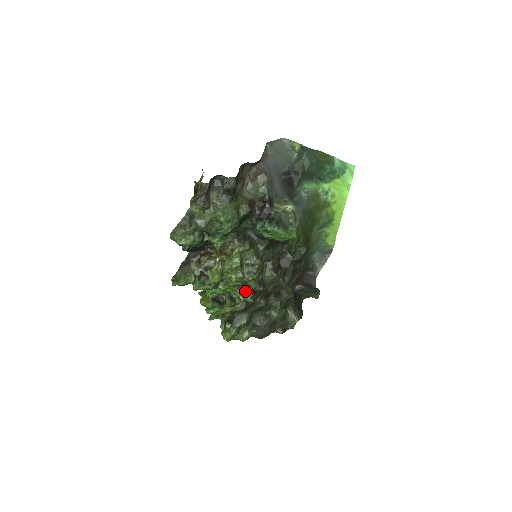
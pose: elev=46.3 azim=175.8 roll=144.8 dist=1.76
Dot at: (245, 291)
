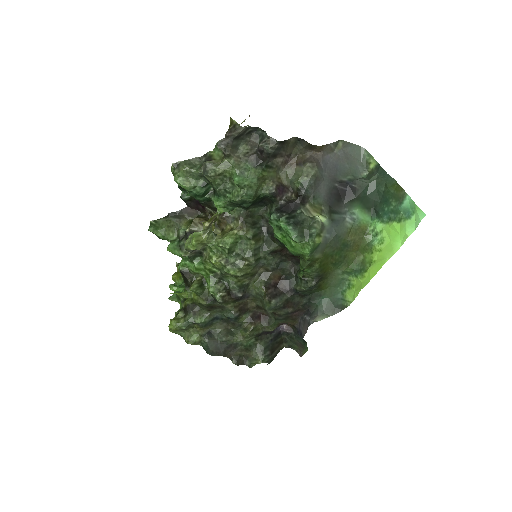
Dot at: (220, 285)
